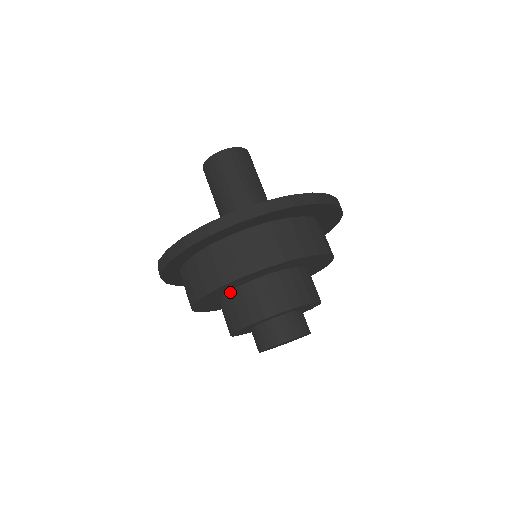
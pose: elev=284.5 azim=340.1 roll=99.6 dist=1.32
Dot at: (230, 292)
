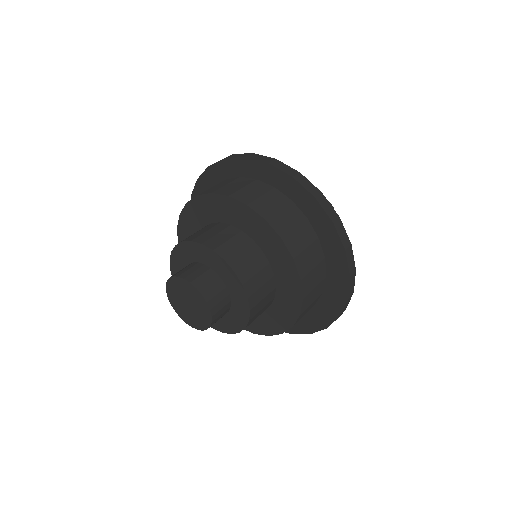
Dot at: (241, 231)
